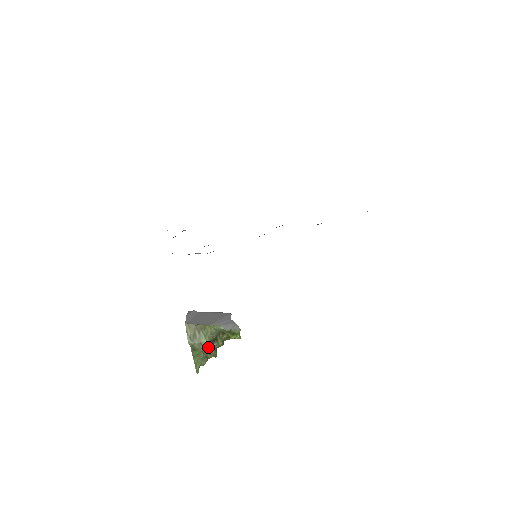
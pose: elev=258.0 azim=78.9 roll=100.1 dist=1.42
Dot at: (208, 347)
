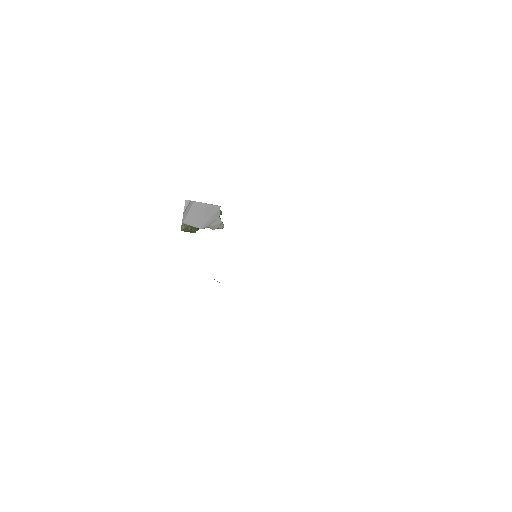
Dot at: (195, 232)
